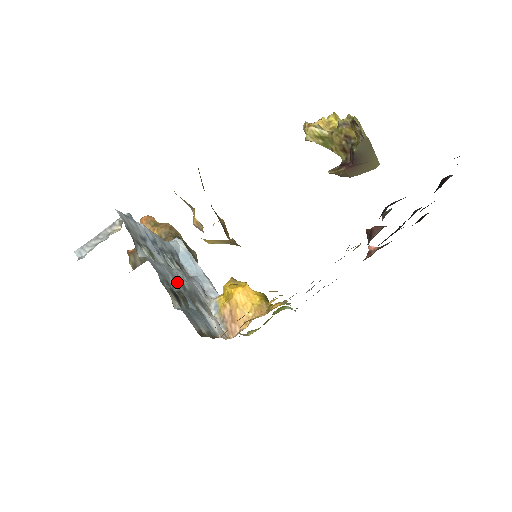
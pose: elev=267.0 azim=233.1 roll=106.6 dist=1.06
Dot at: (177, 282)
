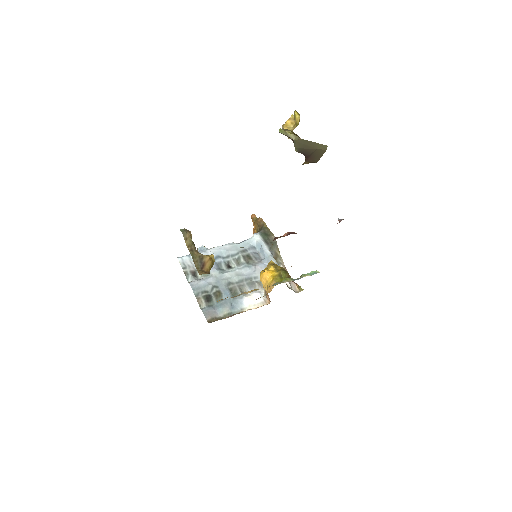
Dot at: (221, 283)
